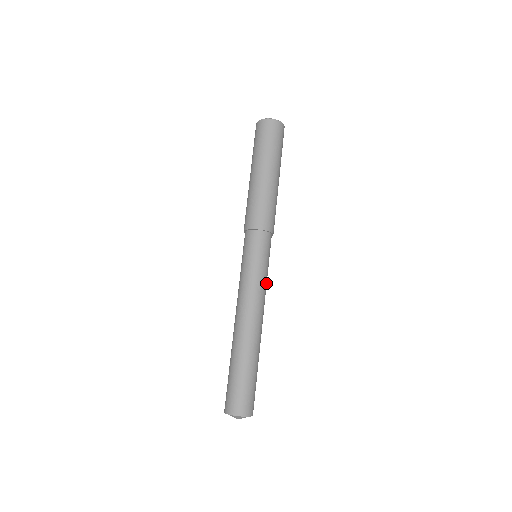
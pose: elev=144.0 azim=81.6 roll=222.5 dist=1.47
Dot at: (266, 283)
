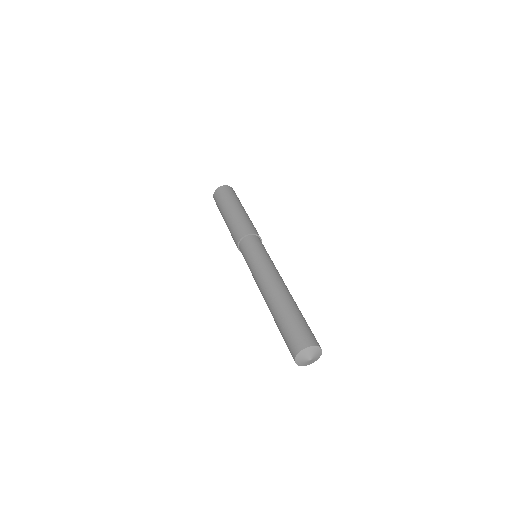
Dot at: occluded
